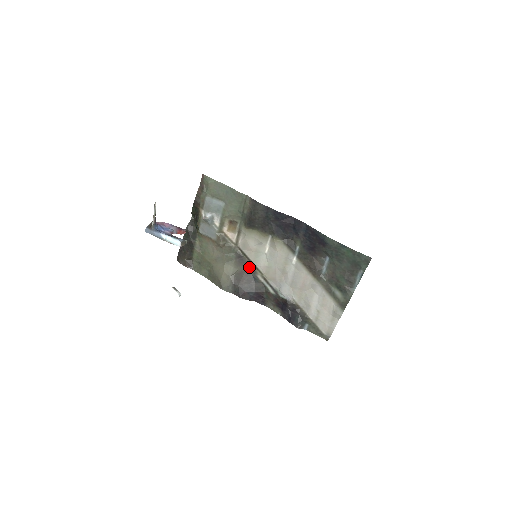
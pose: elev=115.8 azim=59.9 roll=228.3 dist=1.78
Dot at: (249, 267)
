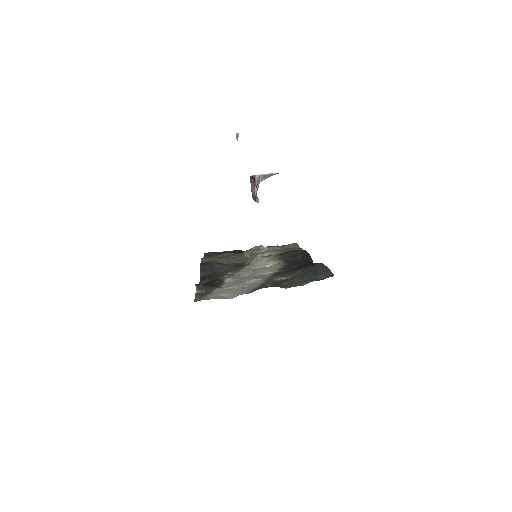
Dot at: (236, 268)
